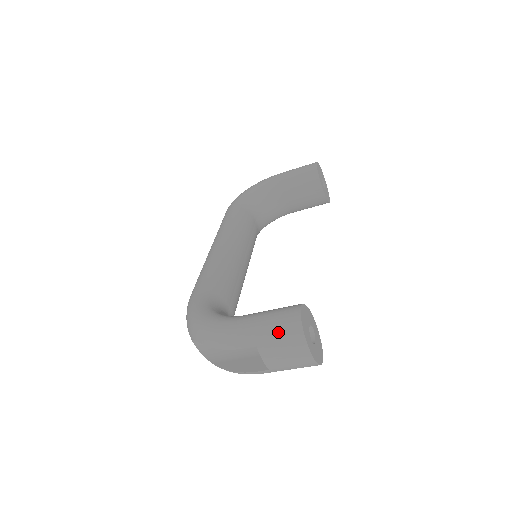
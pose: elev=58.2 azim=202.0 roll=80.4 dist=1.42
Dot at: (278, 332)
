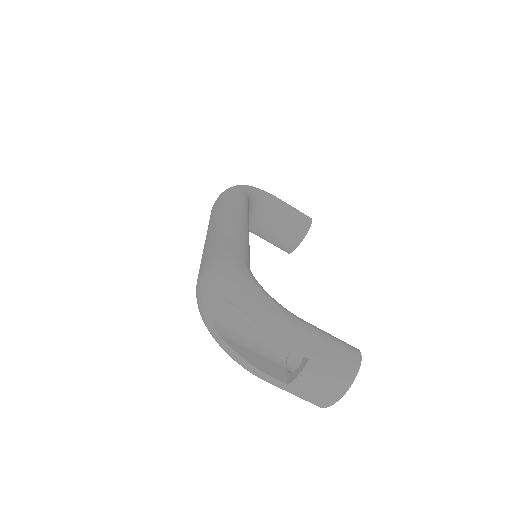
Dot at: (337, 360)
